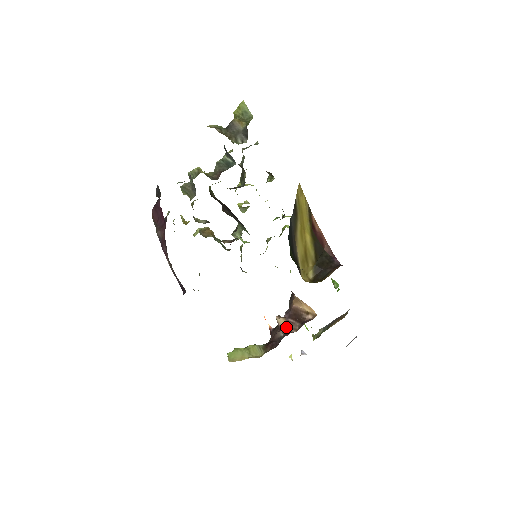
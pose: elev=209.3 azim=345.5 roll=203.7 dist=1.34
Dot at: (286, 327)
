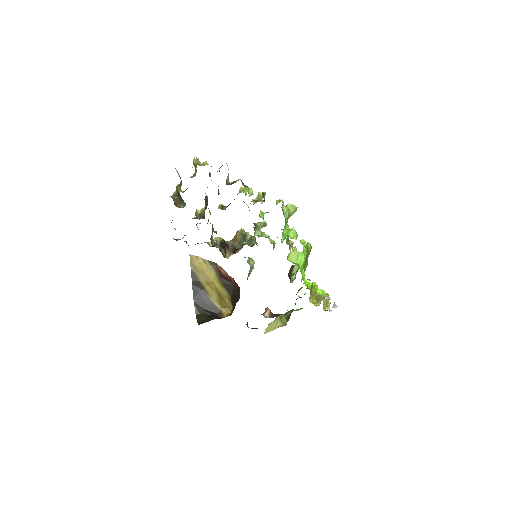
Dot at: occluded
